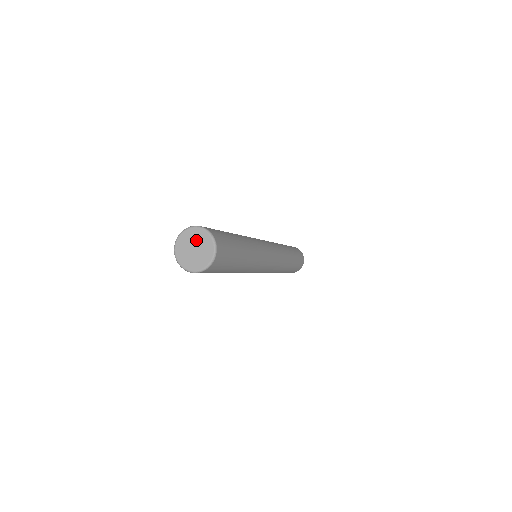
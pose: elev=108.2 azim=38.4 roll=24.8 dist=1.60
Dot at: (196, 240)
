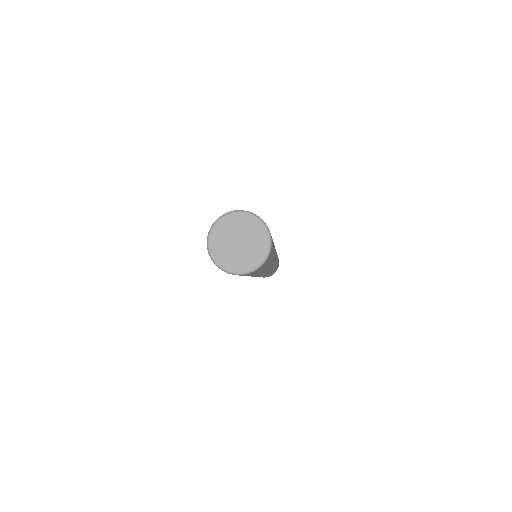
Dot at: (234, 230)
